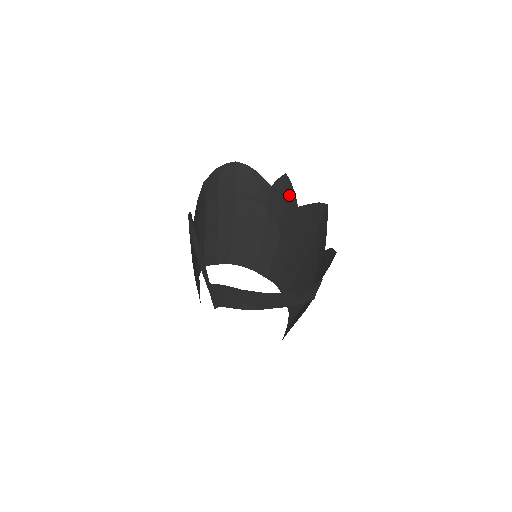
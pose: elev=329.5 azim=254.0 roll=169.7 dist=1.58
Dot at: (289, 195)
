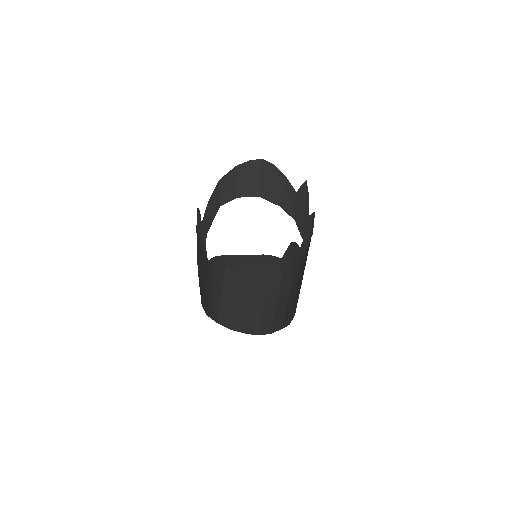
Dot at: (294, 250)
